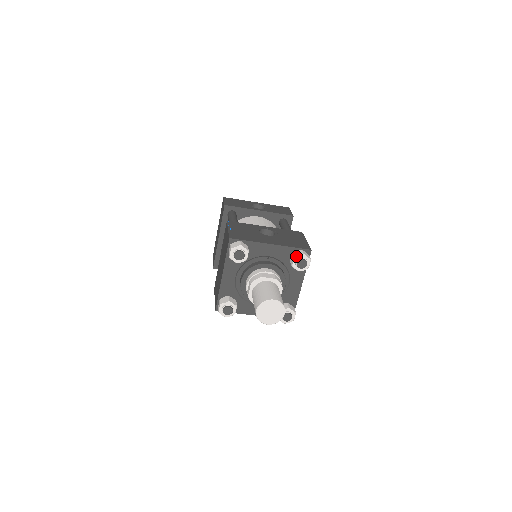
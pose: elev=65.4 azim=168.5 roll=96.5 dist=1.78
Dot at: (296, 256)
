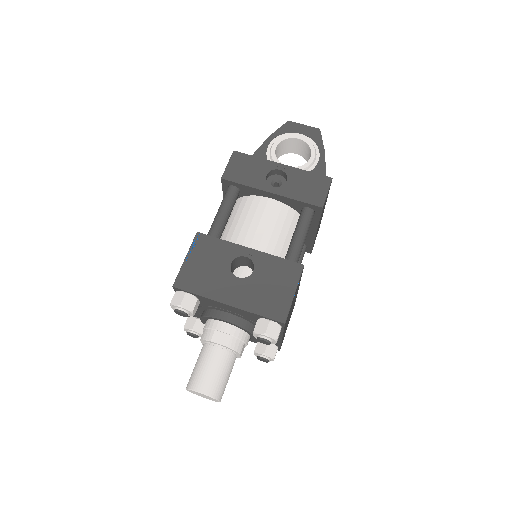
Dot at: (255, 332)
